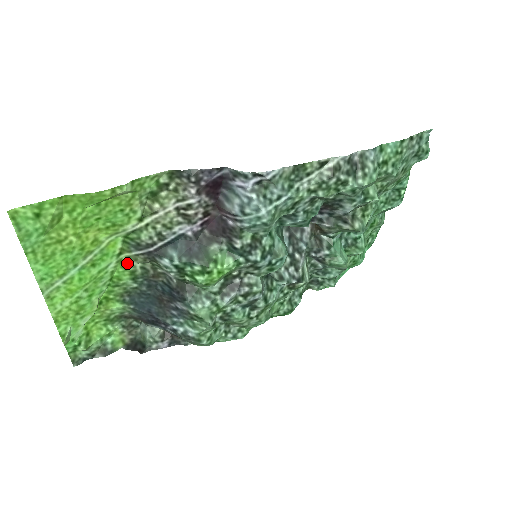
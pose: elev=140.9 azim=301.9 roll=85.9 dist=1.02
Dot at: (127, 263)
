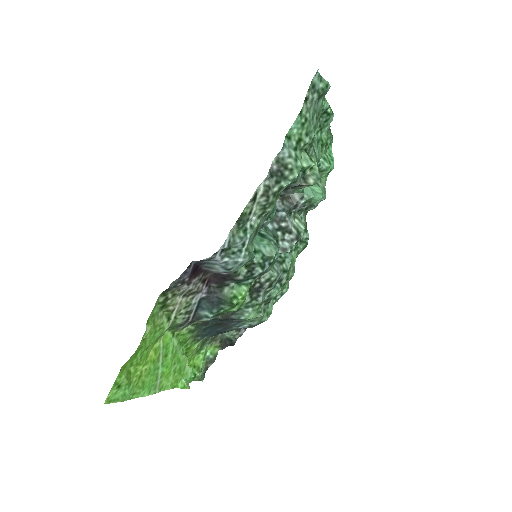
Dot at: (182, 332)
